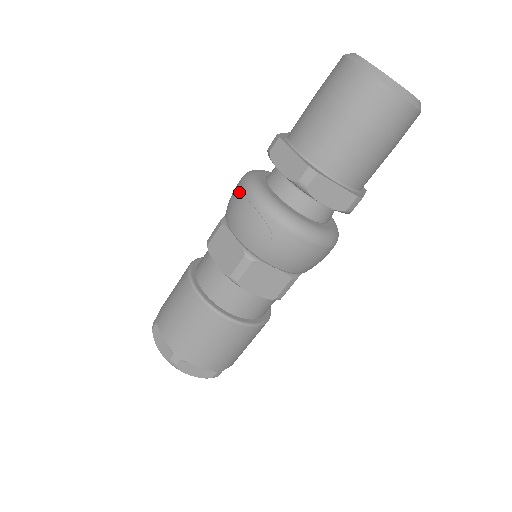
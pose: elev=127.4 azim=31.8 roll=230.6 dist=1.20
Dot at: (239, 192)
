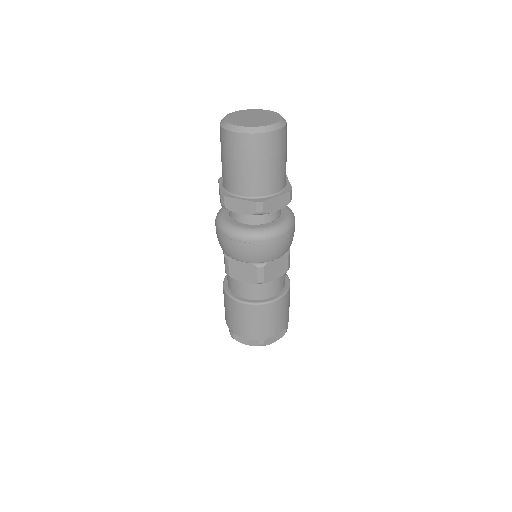
Dot at: (226, 239)
